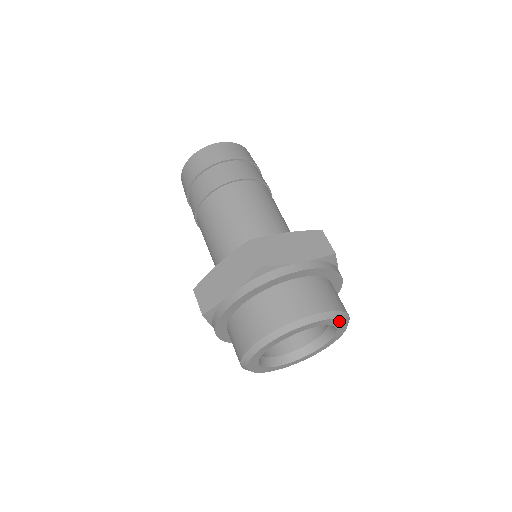
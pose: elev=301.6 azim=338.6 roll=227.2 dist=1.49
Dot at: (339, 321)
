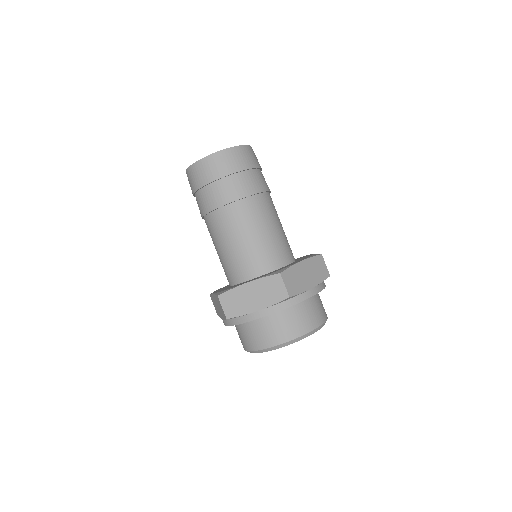
Dot at: occluded
